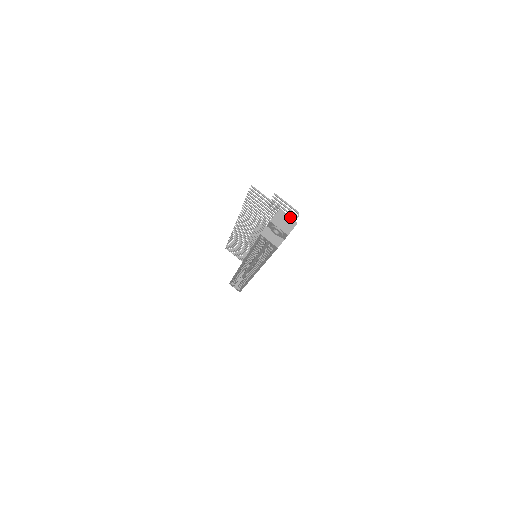
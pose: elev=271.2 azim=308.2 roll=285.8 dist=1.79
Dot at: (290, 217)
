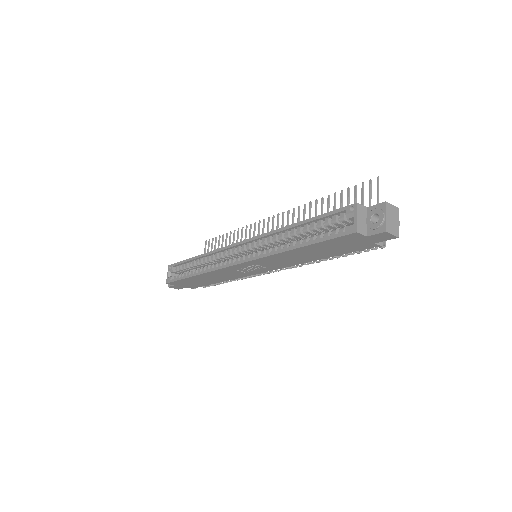
Dot at: occluded
